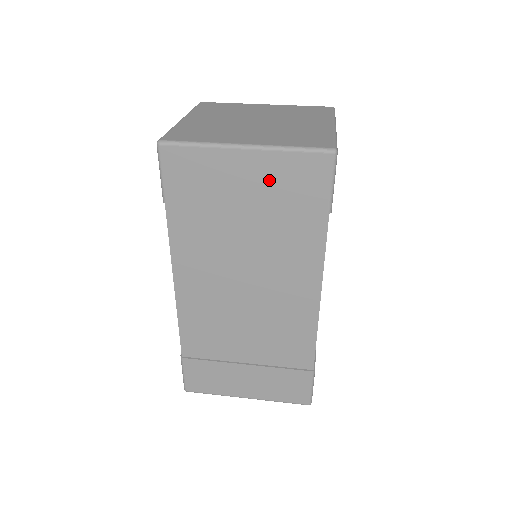
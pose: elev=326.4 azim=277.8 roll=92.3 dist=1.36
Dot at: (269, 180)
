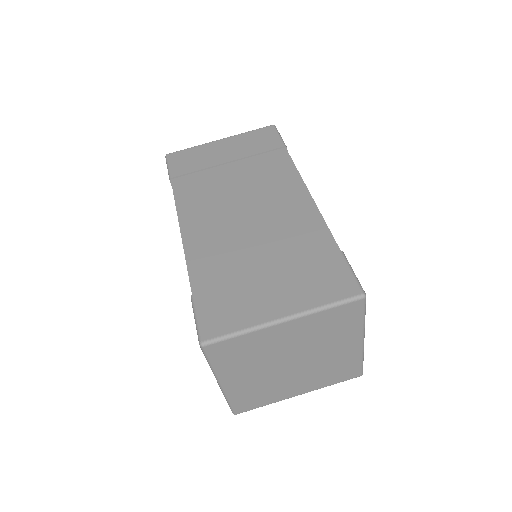
Dot at: occluded
